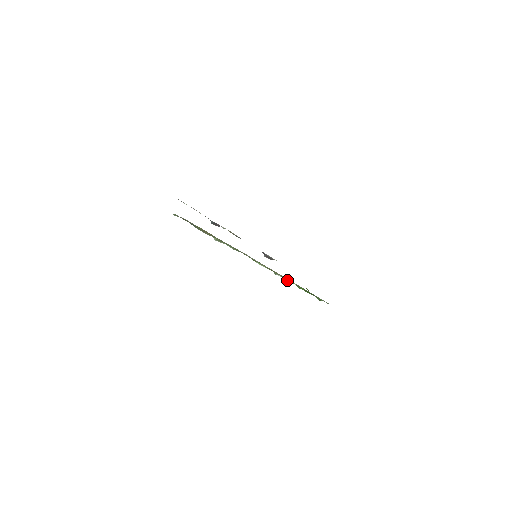
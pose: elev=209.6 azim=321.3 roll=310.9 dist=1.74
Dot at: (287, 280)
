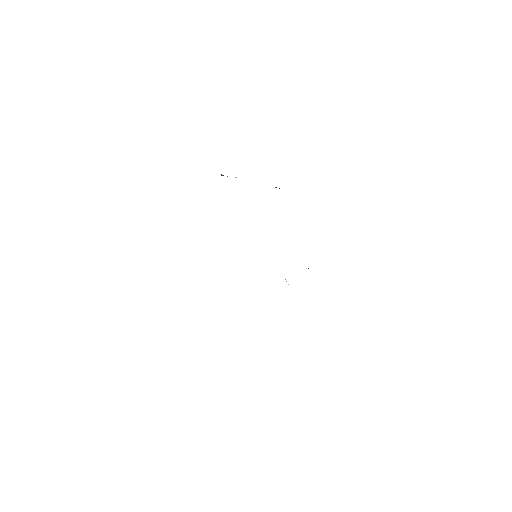
Dot at: occluded
